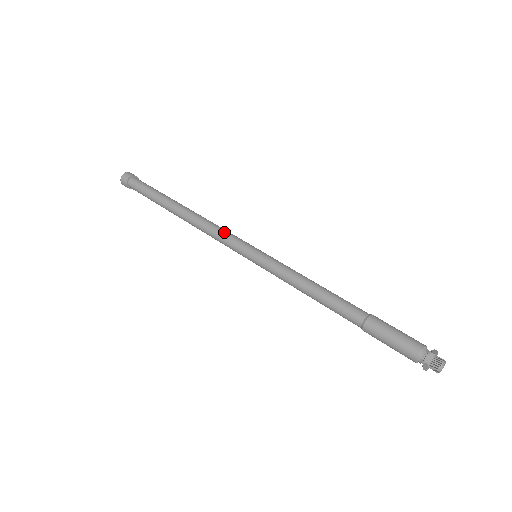
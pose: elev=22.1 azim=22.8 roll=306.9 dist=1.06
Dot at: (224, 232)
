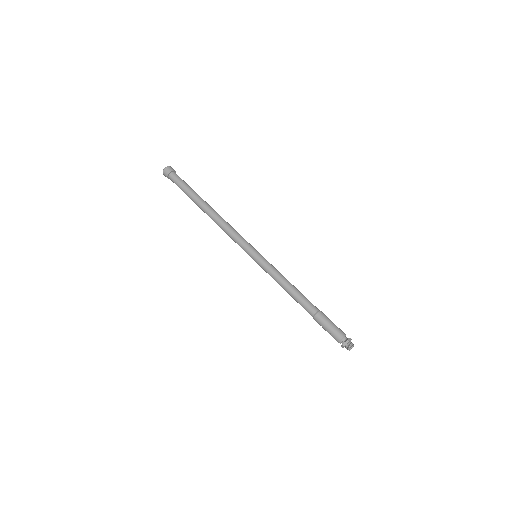
Dot at: (237, 235)
